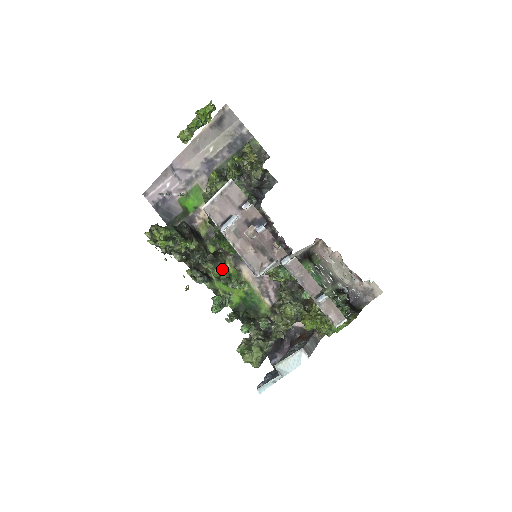
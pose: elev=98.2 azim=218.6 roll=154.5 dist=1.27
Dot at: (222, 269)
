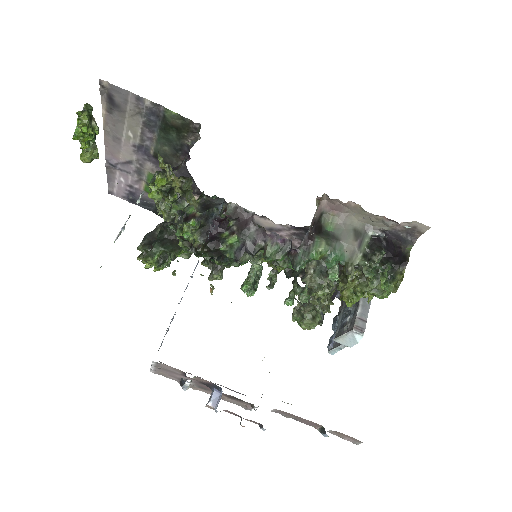
Dot at: occluded
